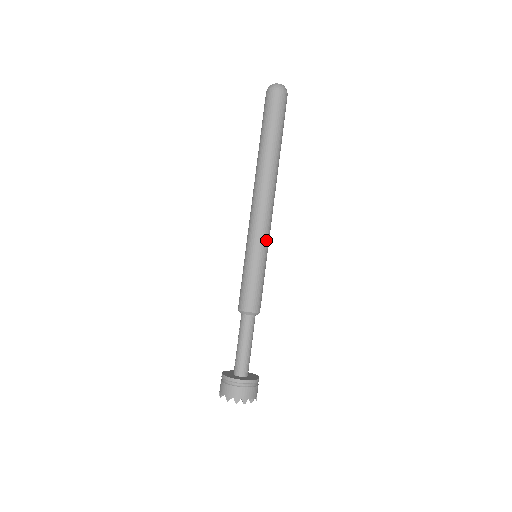
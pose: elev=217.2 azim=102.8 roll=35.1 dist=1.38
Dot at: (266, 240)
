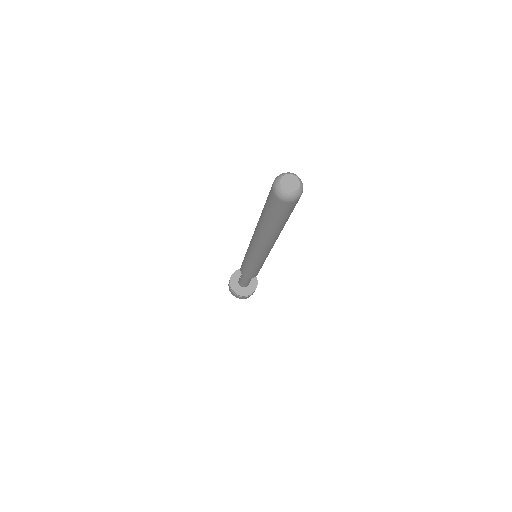
Dot at: (265, 259)
